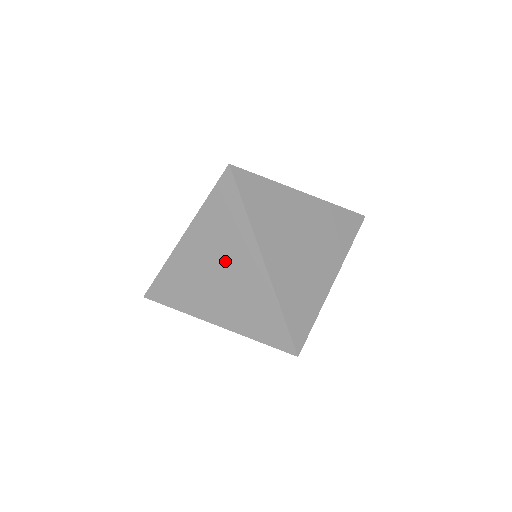
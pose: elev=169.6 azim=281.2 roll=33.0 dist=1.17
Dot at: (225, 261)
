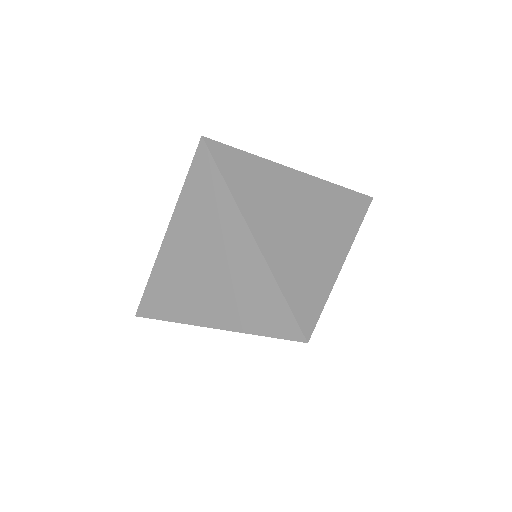
Dot at: occluded
